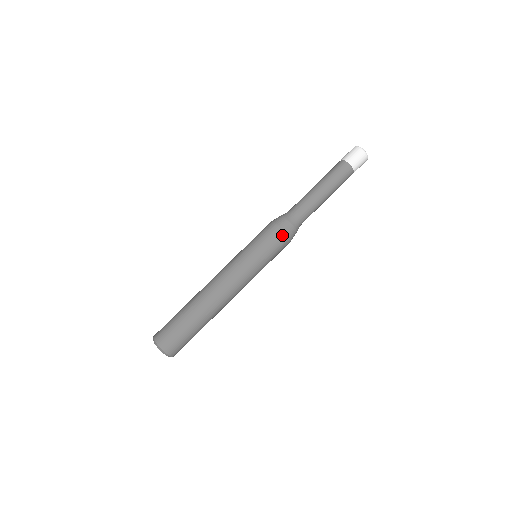
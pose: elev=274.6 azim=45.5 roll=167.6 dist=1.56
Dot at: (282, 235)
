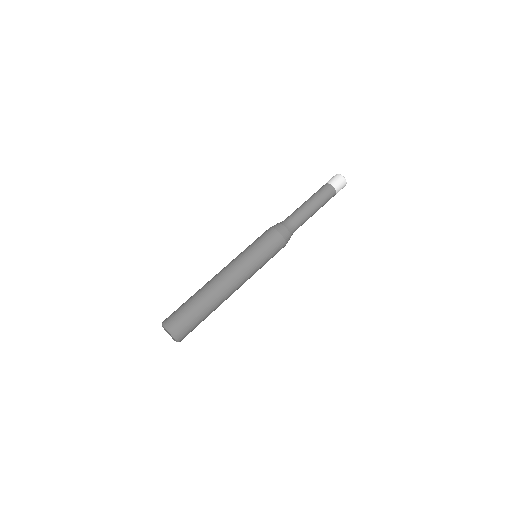
Dot at: (276, 233)
